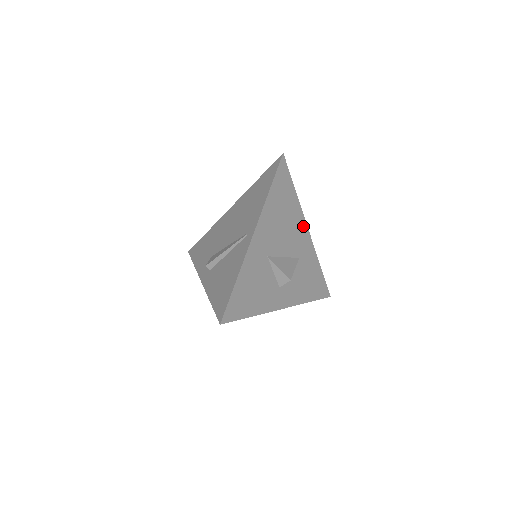
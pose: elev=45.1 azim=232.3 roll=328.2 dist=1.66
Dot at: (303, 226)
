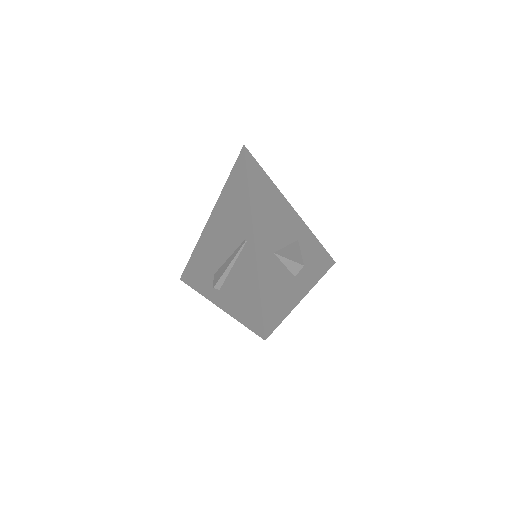
Dot at: (288, 208)
